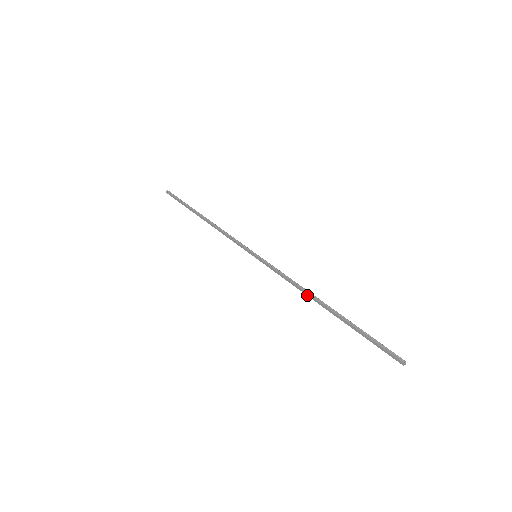
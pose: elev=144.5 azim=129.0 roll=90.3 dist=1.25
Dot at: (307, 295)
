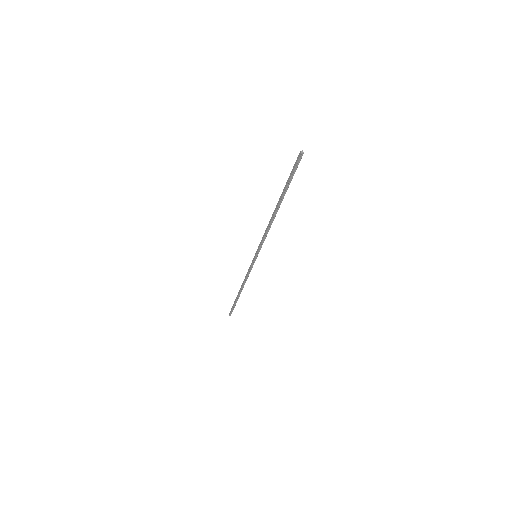
Dot at: (271, 221)
